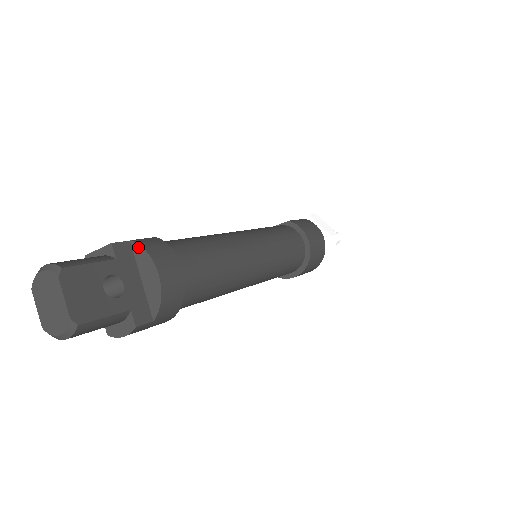
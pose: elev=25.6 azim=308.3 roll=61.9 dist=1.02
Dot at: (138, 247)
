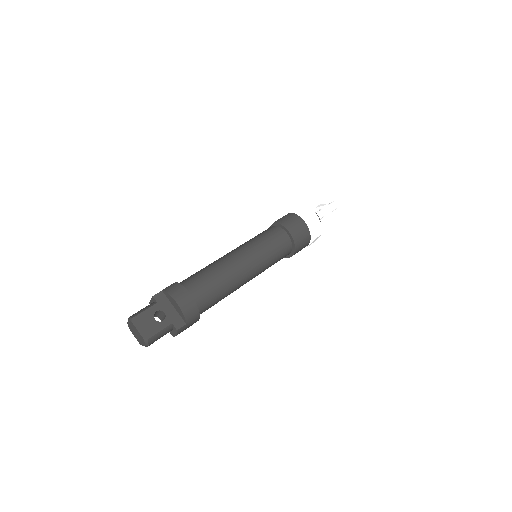
Dot at: (165, 293)
